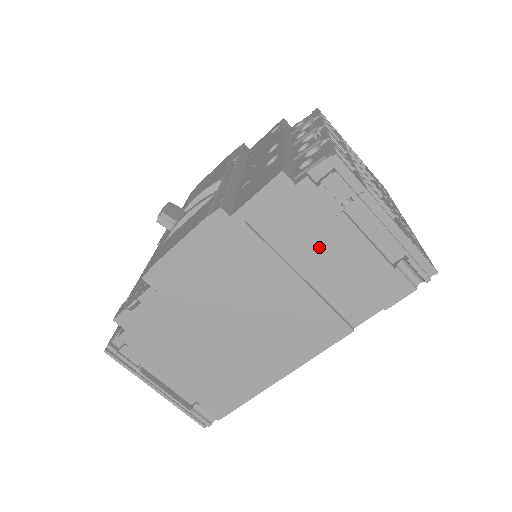
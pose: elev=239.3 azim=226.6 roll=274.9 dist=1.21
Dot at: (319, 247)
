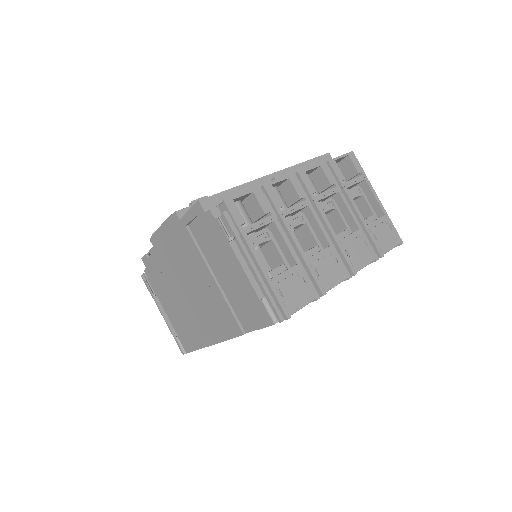
Dot at: (223, 262)
